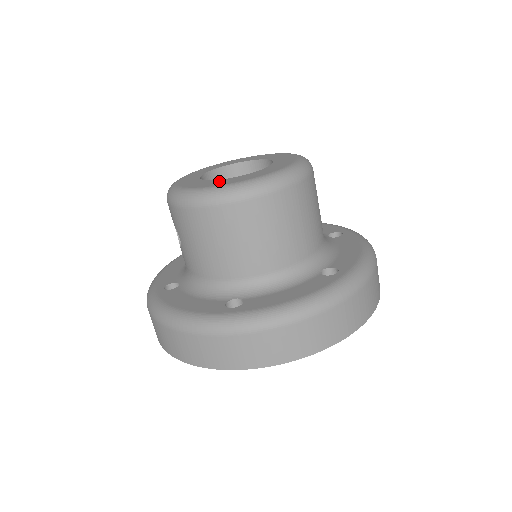
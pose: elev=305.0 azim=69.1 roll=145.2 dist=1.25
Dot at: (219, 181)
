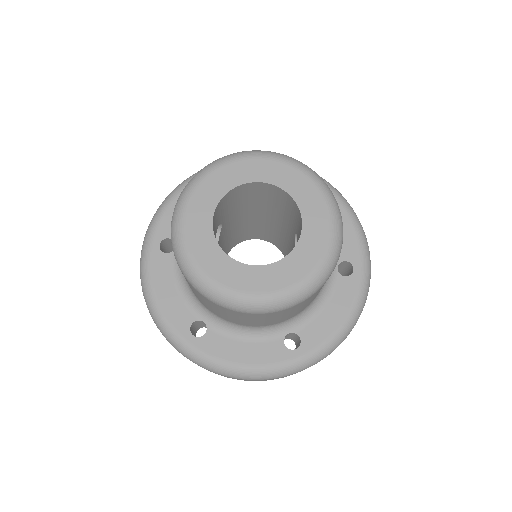
Dot at: (219, 259)
